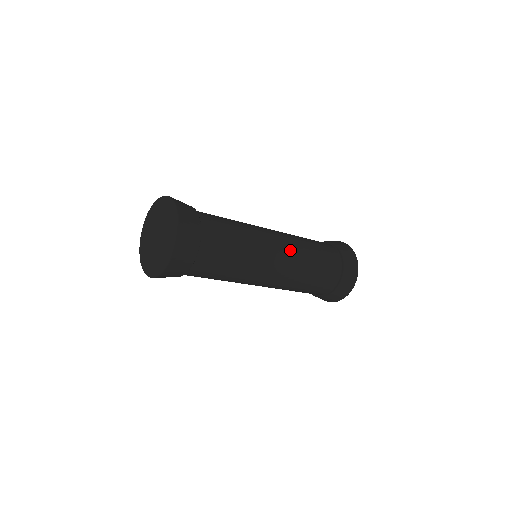
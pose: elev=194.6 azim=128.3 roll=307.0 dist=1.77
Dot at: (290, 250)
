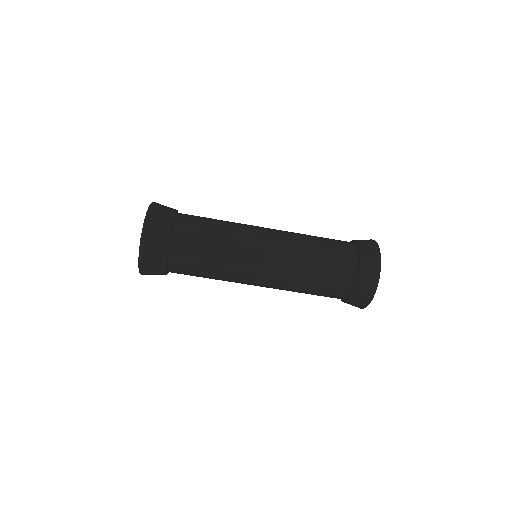
Dot at: (282, 239)
